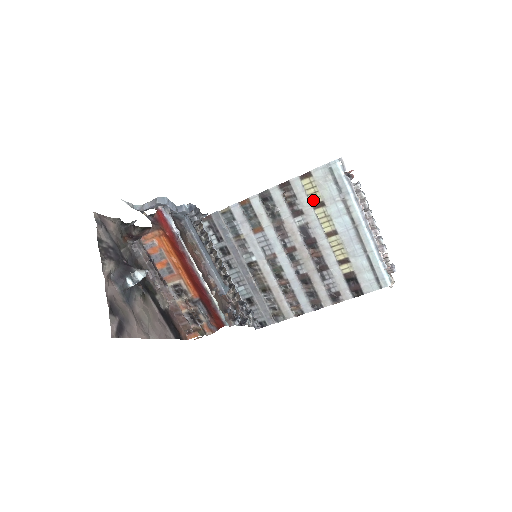
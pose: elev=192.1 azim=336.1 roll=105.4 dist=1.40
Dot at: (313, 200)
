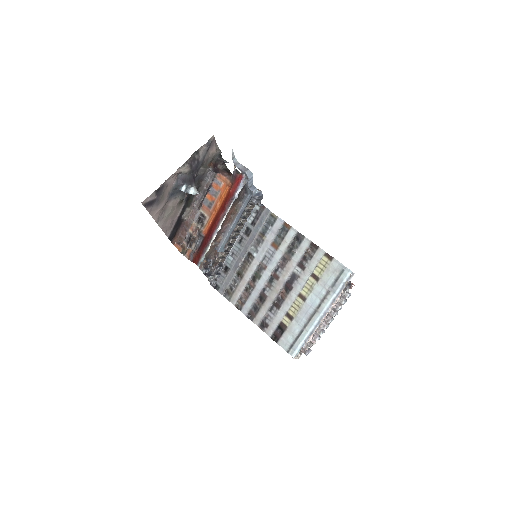
Dot at: (316, 271)
